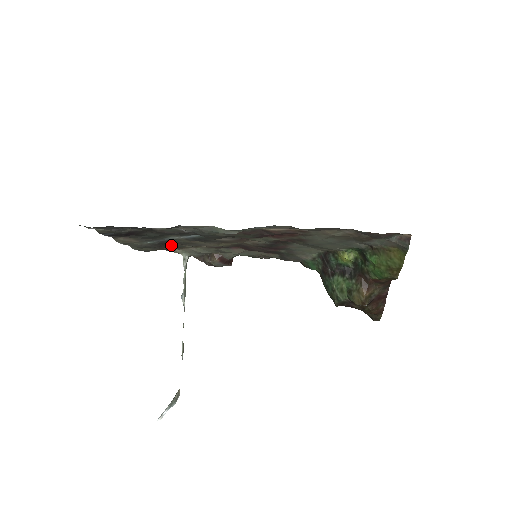
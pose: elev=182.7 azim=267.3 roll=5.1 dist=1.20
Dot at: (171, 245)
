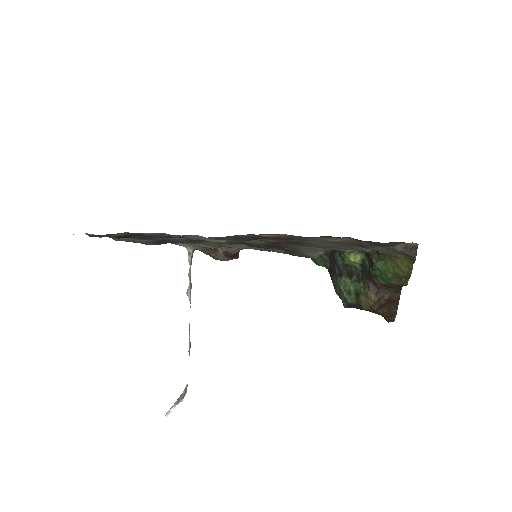
Dot at: occluded
